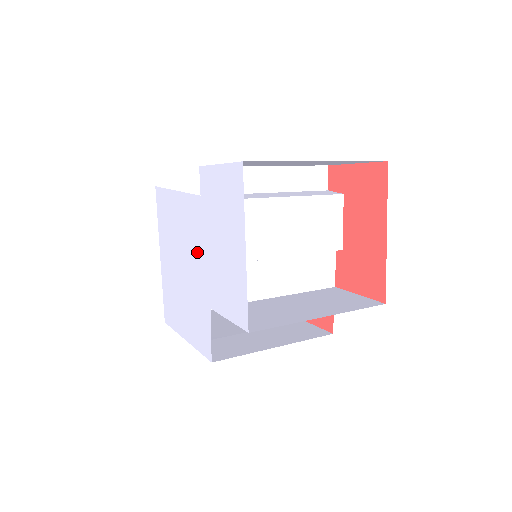
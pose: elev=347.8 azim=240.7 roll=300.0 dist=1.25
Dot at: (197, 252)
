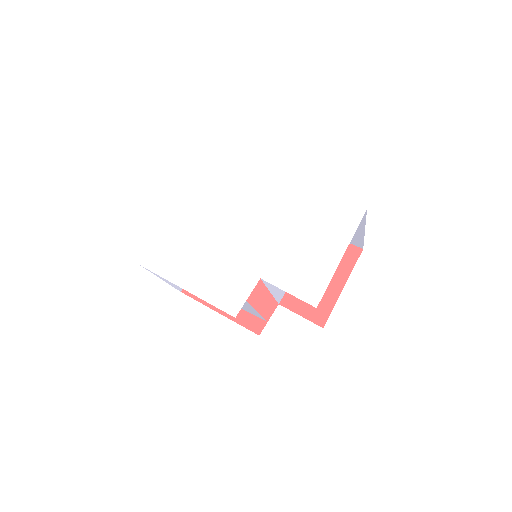
Dot at: (261, 233)
